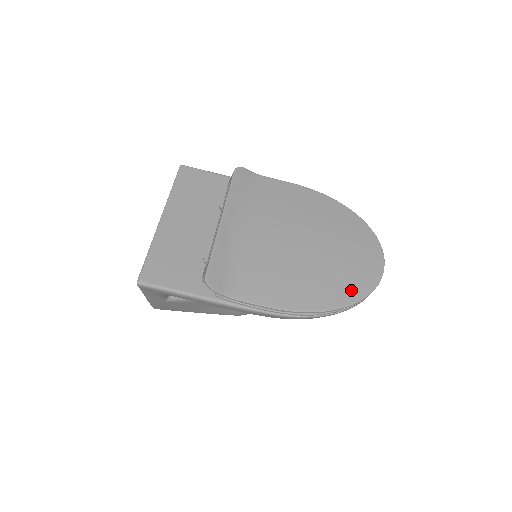
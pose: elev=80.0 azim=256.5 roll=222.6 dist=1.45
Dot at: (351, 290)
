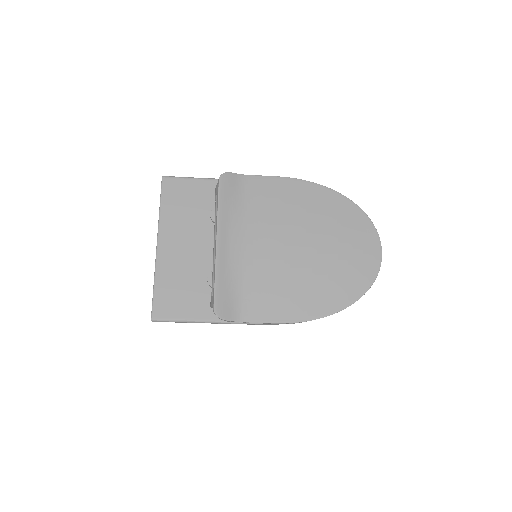
Dot at: (352, 288)
